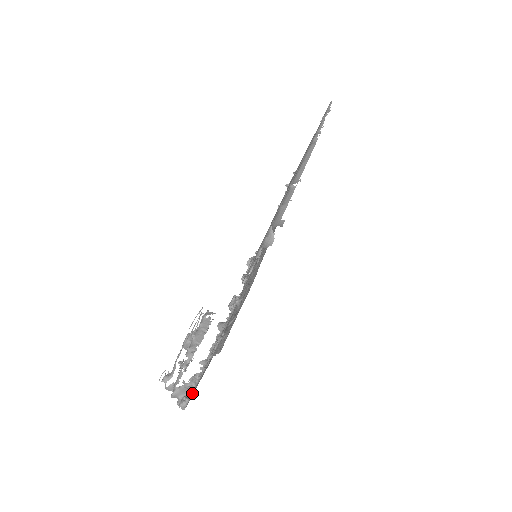
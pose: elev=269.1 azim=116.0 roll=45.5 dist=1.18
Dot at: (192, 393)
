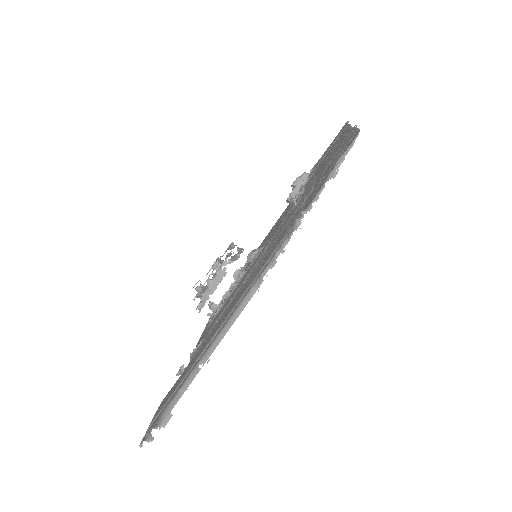
Dot at: occluded
